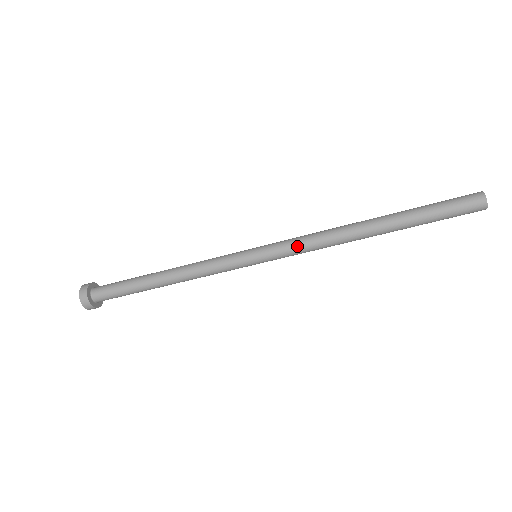
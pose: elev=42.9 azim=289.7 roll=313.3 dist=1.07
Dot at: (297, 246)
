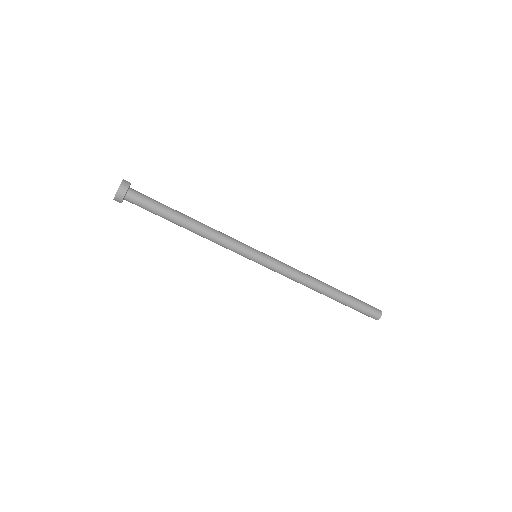
Dot at: (286, 267)
